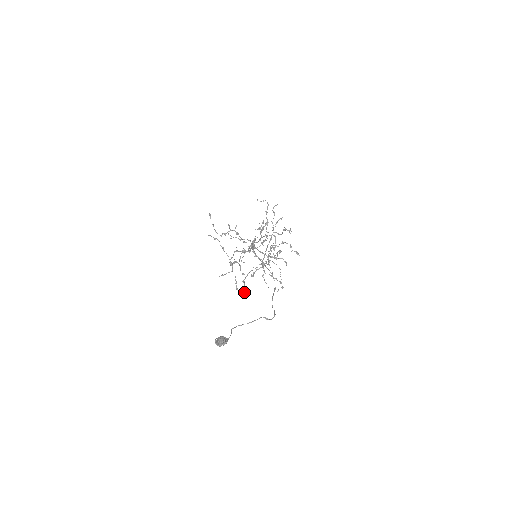
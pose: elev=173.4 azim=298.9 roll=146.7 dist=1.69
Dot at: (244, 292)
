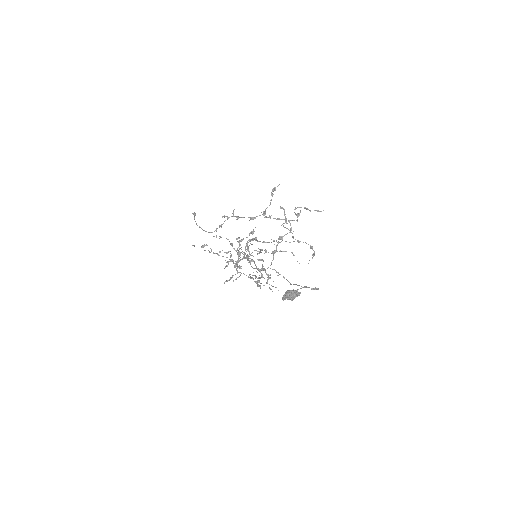
Dot at: (268, 278)
